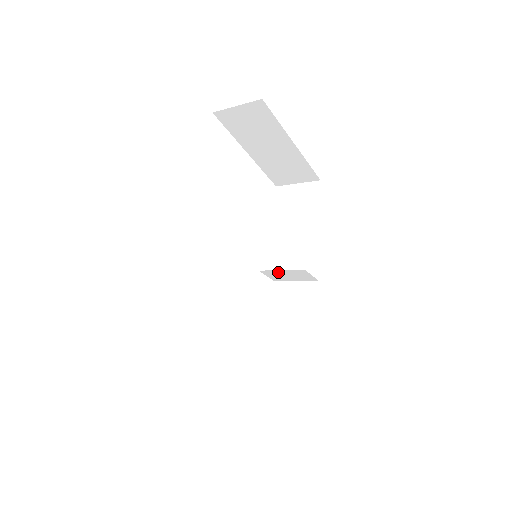
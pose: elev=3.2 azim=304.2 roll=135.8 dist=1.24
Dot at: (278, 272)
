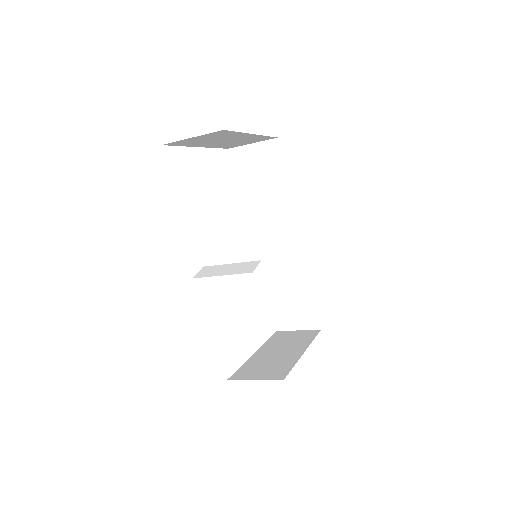
Dot at: (267, 240)
